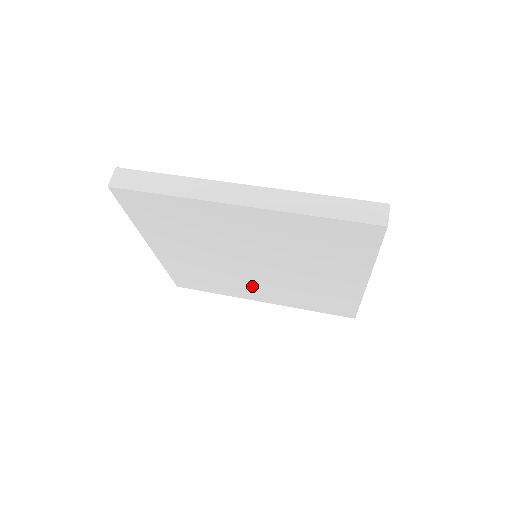
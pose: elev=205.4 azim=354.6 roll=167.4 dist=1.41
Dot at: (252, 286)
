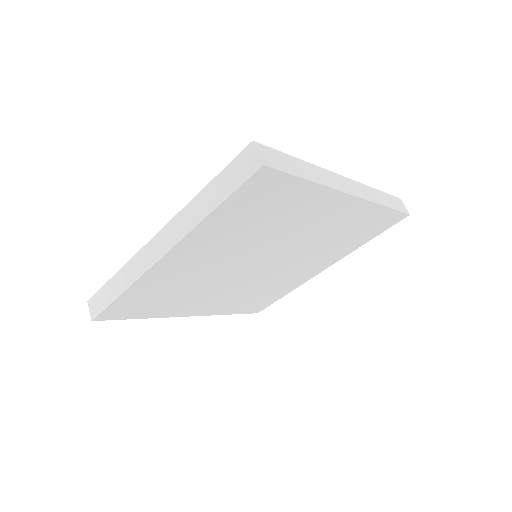
Dot at: (293, 272)
